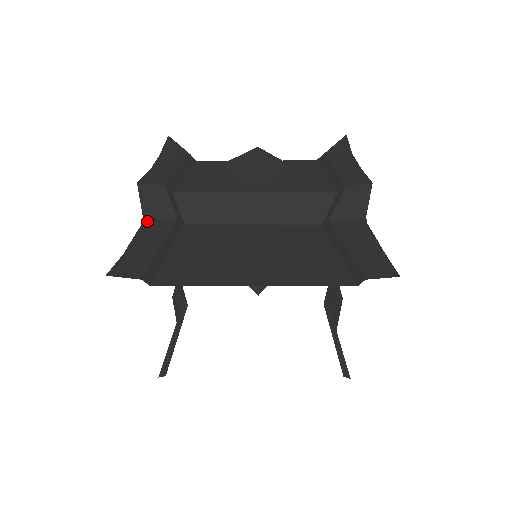
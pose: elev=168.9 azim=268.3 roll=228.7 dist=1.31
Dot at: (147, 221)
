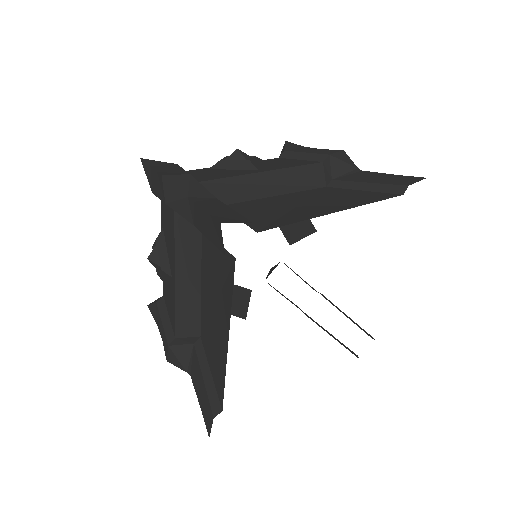
Dot at: (196, 201)
